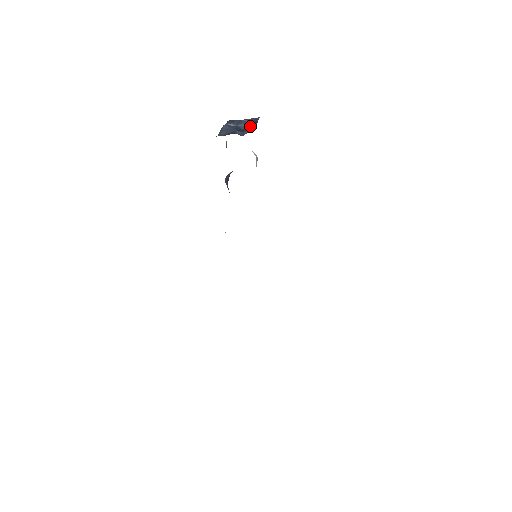
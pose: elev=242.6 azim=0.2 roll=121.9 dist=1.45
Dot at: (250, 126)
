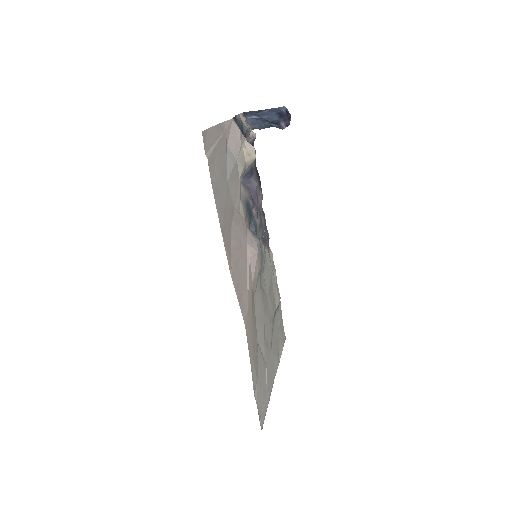
Dot at: (278, 118)
